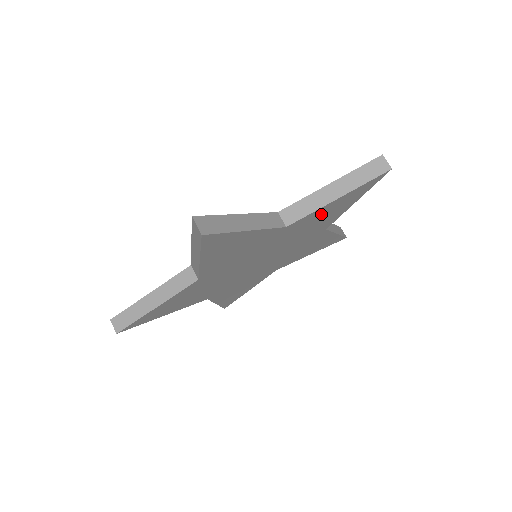
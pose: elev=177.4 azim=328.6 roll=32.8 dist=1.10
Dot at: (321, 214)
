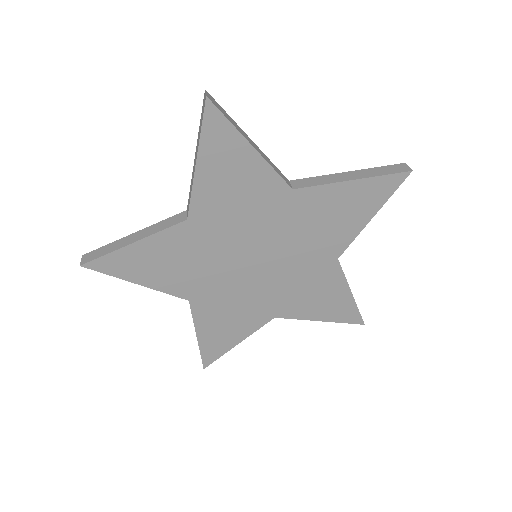
Dot at: (333, 203)
